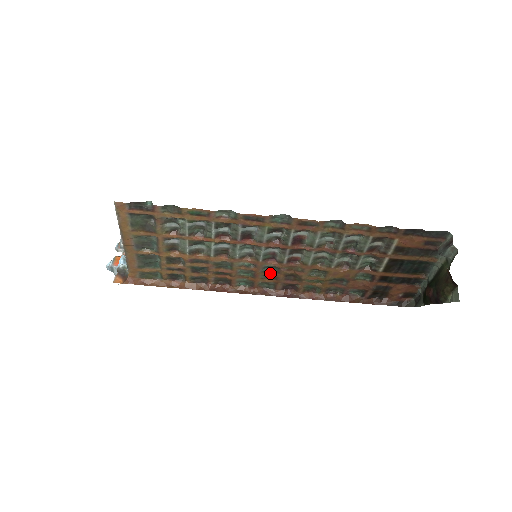
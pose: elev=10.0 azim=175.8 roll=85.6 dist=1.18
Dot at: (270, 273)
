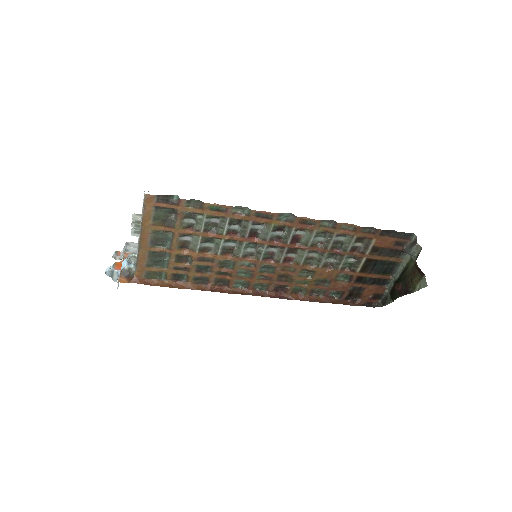
Dot at: (266, 273)
